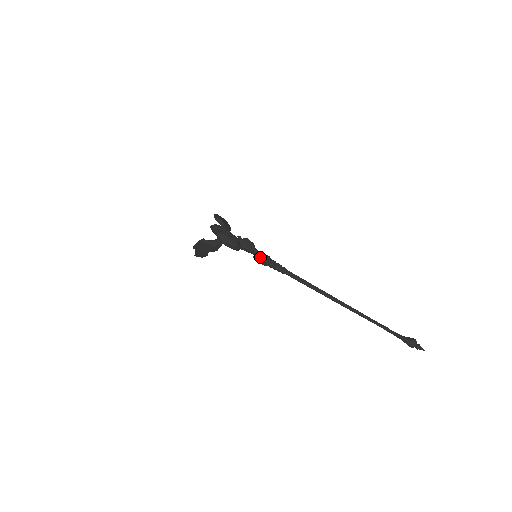
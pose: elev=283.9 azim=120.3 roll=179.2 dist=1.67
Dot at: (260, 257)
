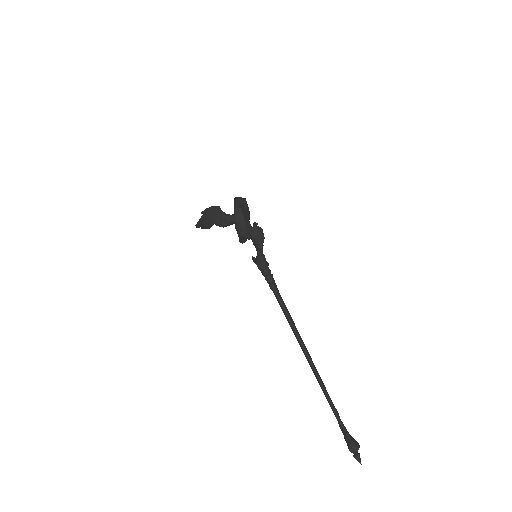
Dot at: (261, 256)
